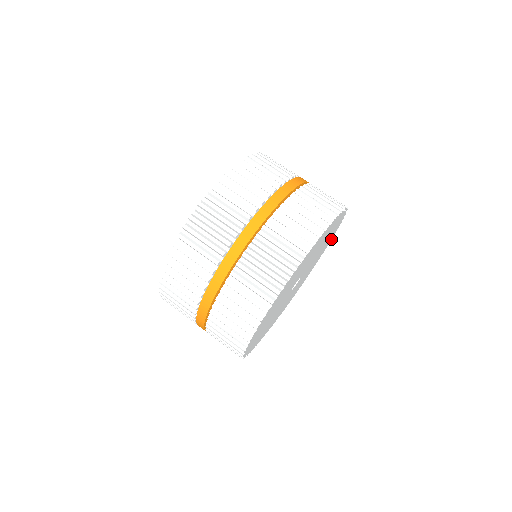
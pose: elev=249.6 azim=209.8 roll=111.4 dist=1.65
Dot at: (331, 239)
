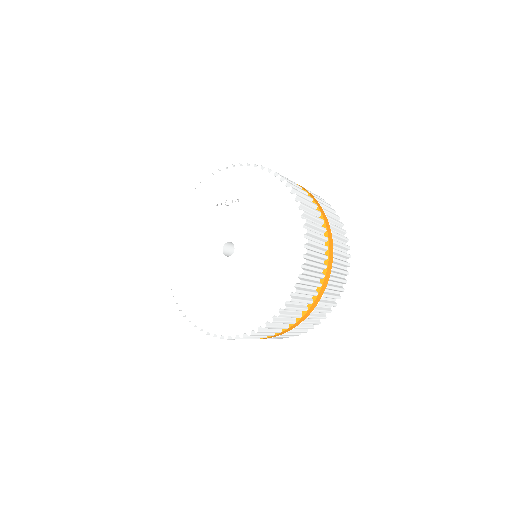
Dot at: occluded
